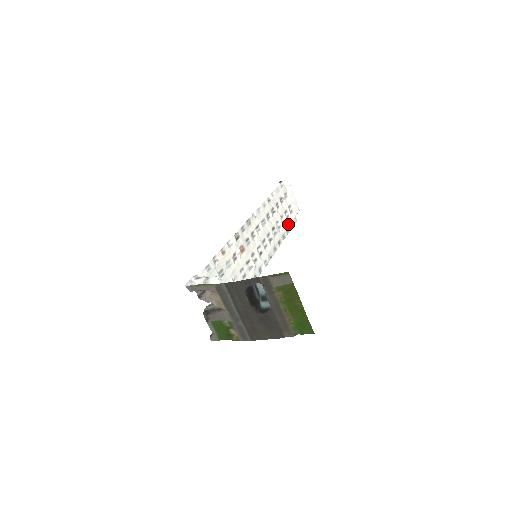
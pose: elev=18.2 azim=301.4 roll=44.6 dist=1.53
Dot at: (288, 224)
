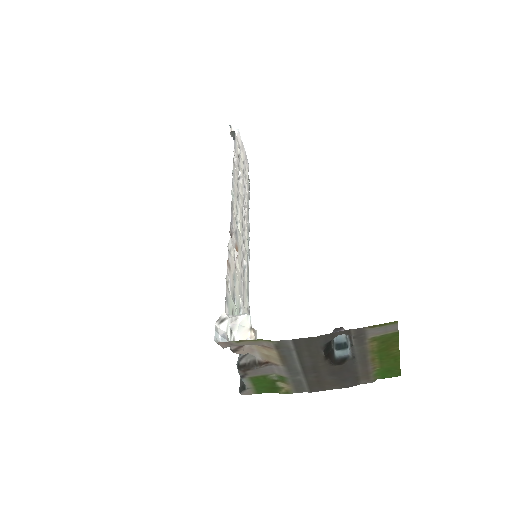
Dot at: (247, 188)
